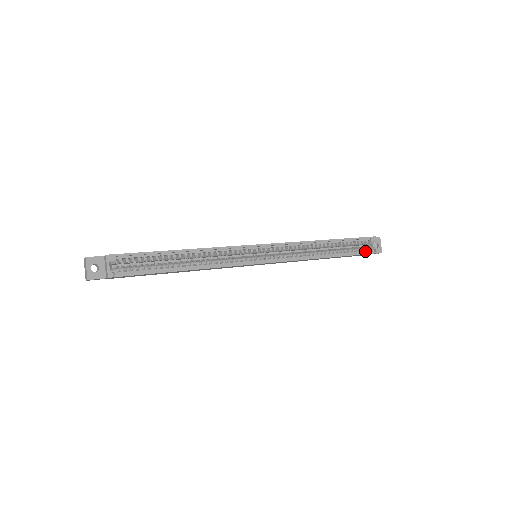
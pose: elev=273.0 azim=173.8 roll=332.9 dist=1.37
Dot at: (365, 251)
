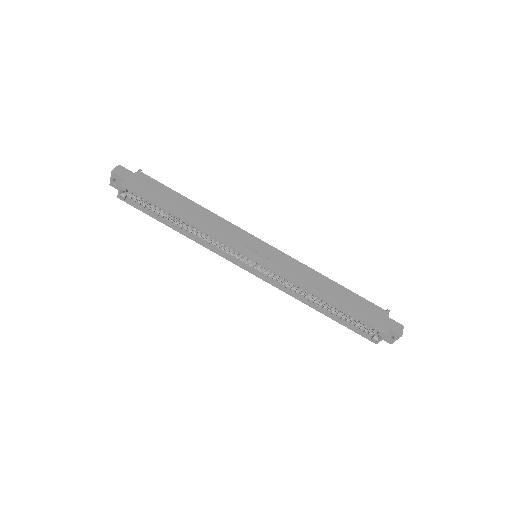
Dot at: (365, 333)
